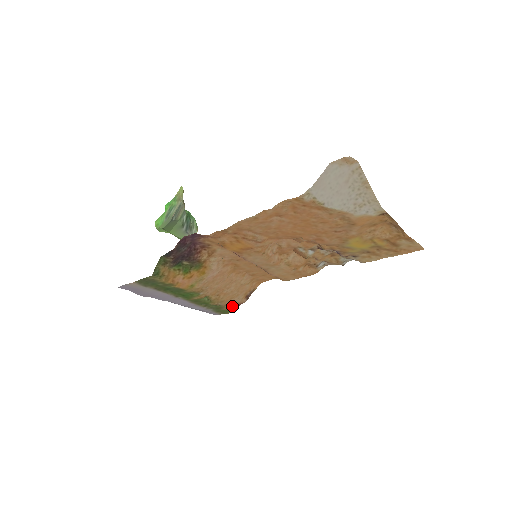
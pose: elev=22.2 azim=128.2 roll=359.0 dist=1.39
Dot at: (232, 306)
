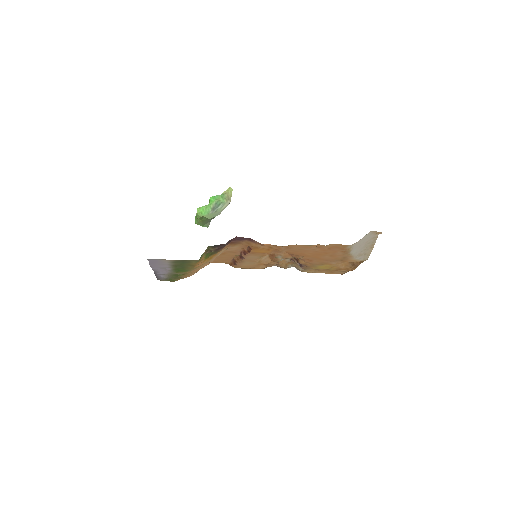
Dot at: occluded
